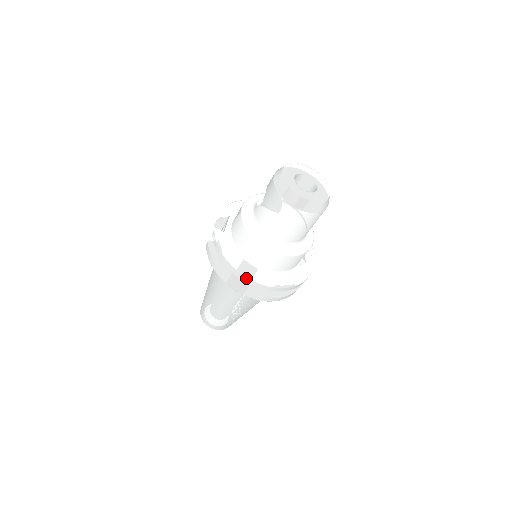
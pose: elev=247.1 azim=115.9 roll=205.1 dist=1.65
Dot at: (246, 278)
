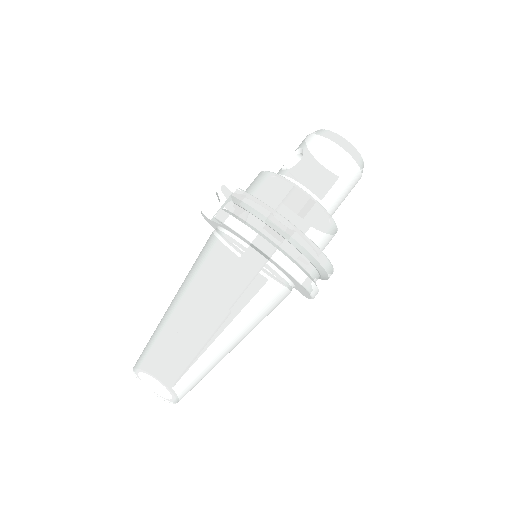
Dot at: (302, 237)
